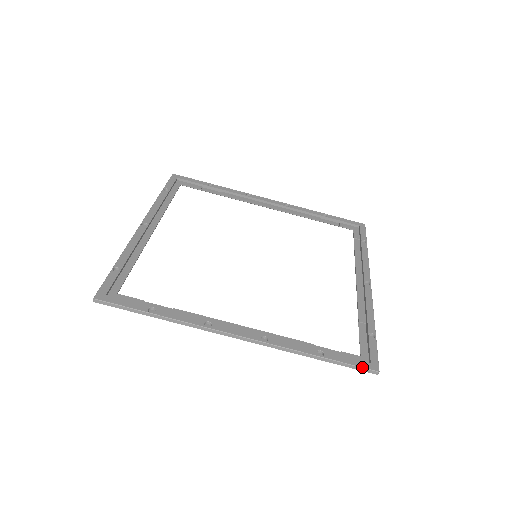
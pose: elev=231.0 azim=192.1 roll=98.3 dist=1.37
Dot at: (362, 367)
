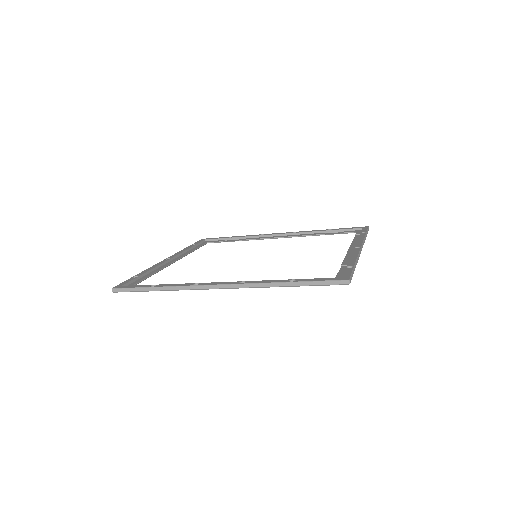
Dot at: (332, 280)
